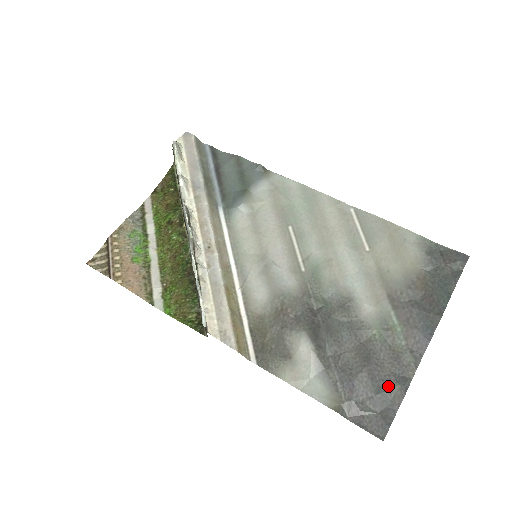
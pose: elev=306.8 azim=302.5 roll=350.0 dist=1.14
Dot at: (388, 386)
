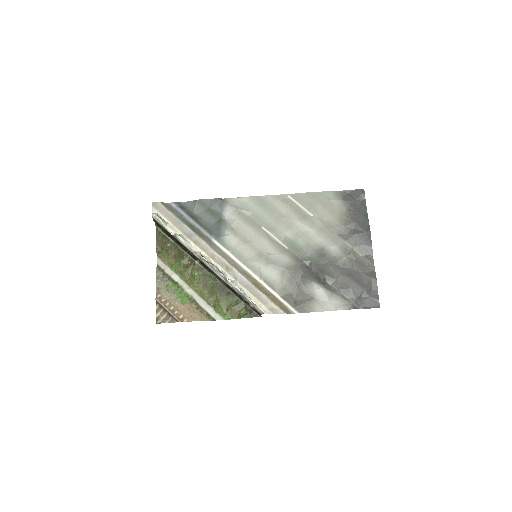
Dot at: (367, 281)
